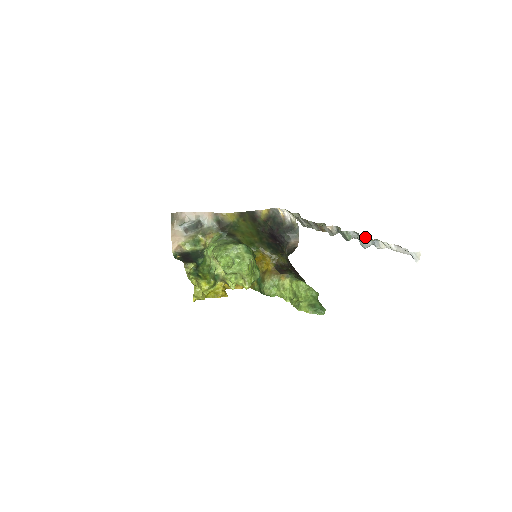
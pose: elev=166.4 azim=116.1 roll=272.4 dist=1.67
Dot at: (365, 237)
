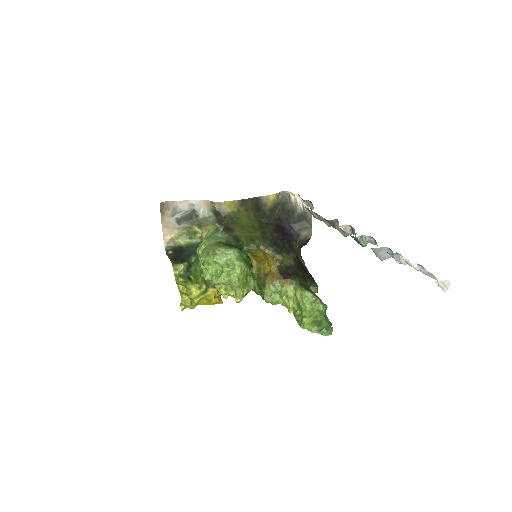
Dot at: (382, 247)
